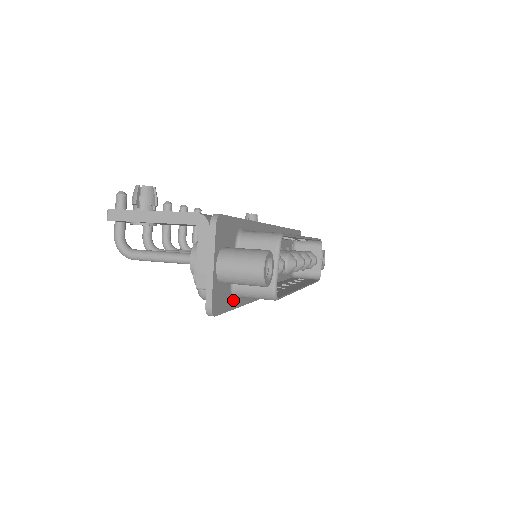
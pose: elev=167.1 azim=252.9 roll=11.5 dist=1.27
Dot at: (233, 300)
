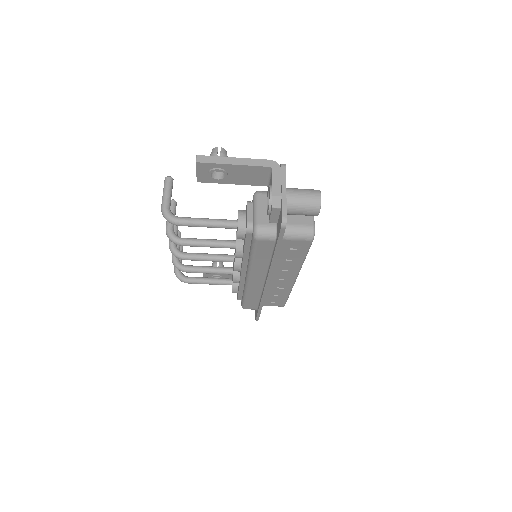
Dot at: occluded
